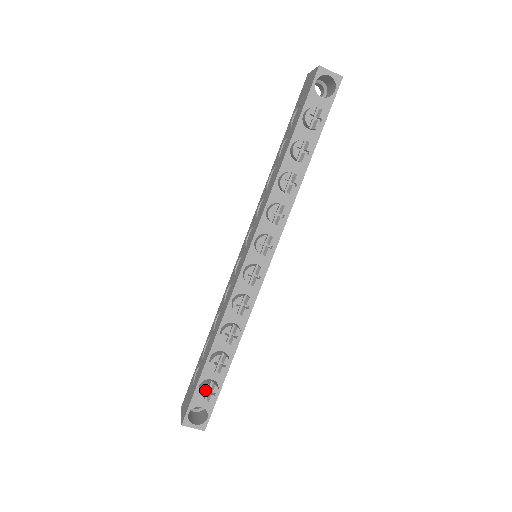
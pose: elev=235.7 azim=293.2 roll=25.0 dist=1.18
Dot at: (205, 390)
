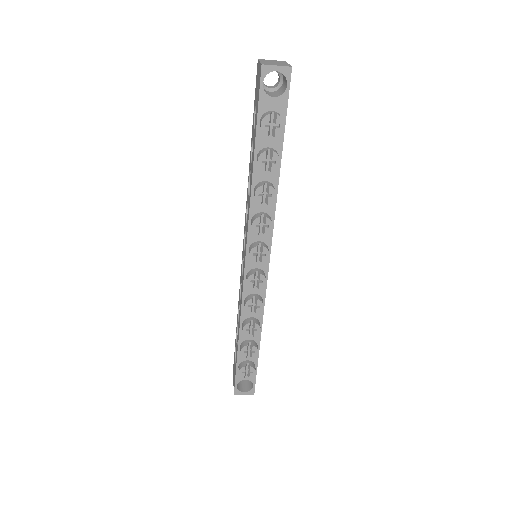
Dot at: (243, 371)
